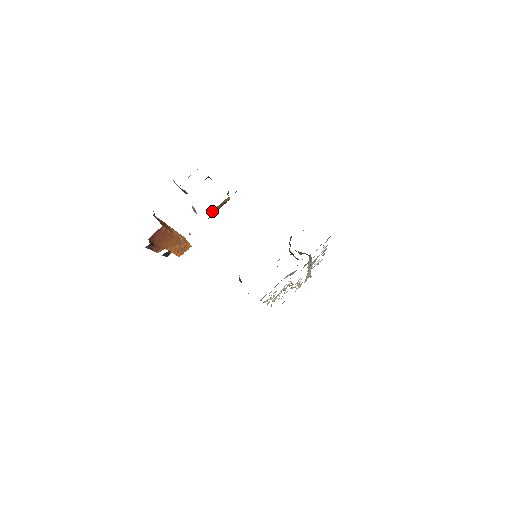
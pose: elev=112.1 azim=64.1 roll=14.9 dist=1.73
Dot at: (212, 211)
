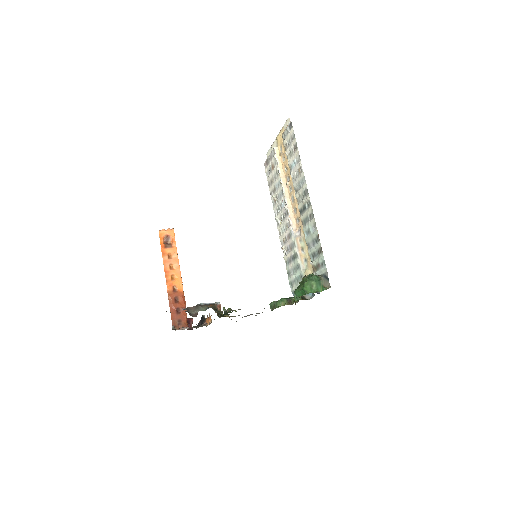
Dot at: occluded
